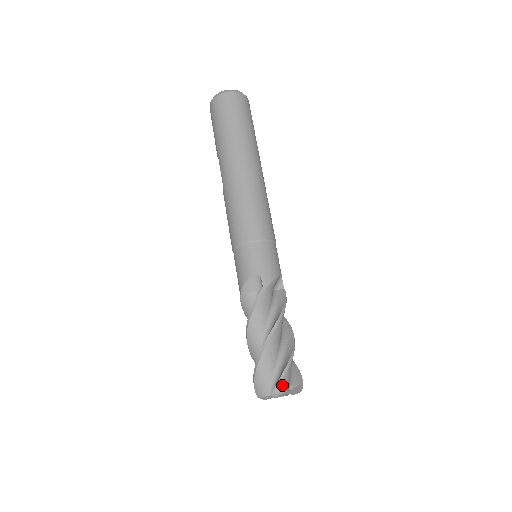
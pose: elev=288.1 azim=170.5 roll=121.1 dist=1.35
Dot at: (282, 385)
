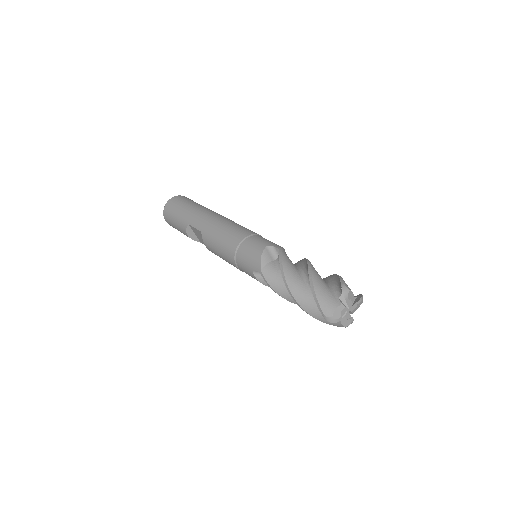
Dot at: (346, 284)
